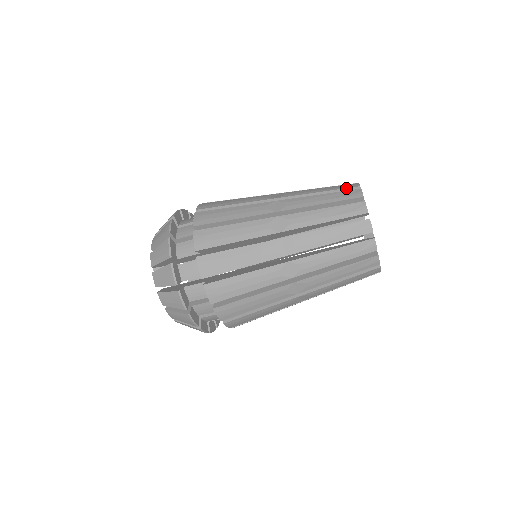
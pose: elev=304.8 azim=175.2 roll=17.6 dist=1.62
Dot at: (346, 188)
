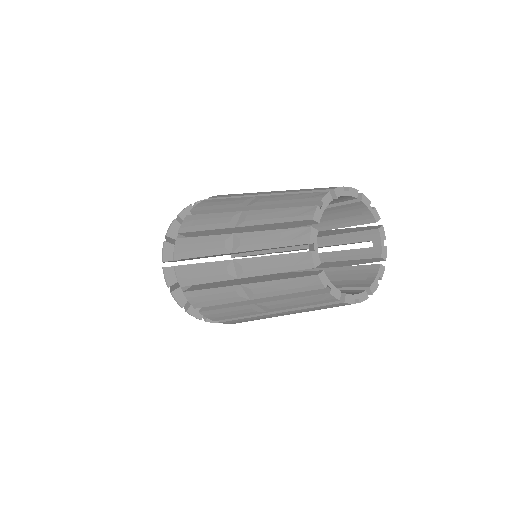
Dot at: (320, 190)
